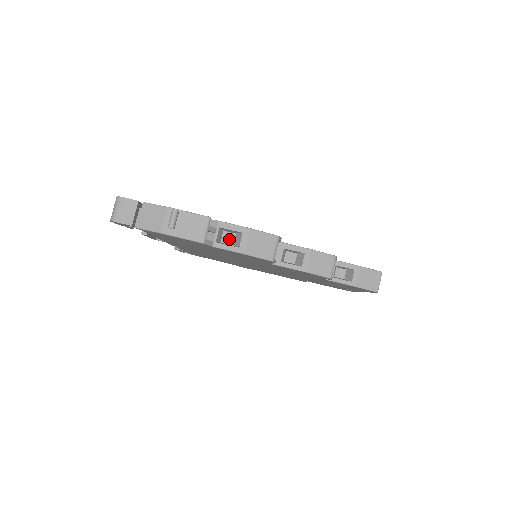
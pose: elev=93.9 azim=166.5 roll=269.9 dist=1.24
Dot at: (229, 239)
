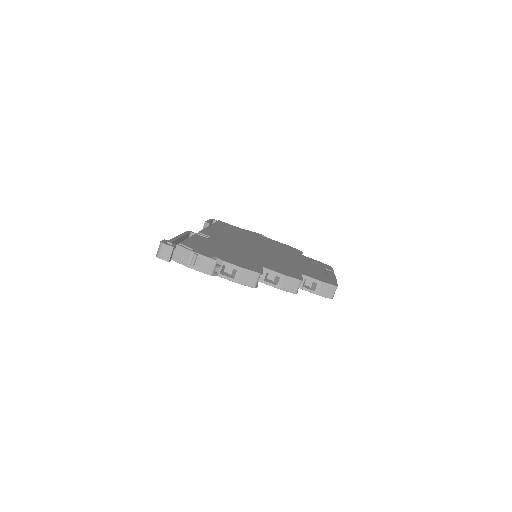
Dot at: (229, 270)
